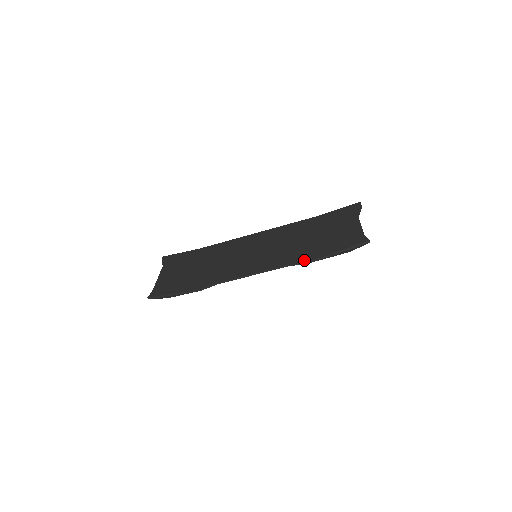
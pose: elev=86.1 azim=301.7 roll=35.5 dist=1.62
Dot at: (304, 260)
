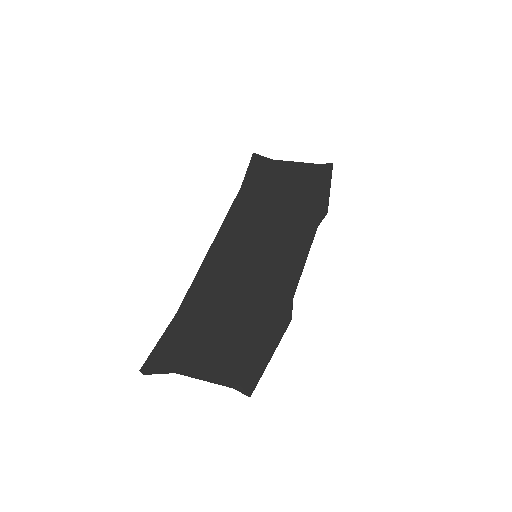
Dot at: (322, 212)
